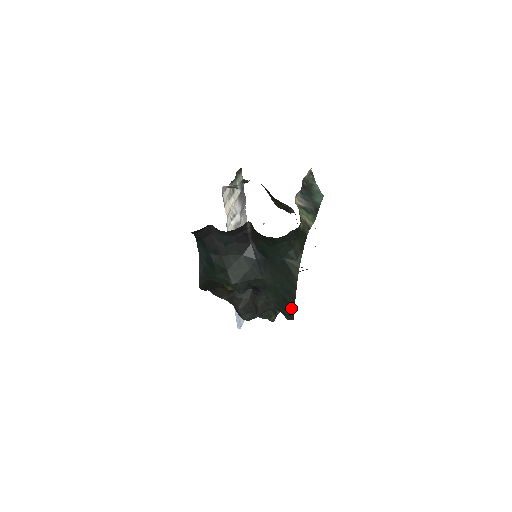
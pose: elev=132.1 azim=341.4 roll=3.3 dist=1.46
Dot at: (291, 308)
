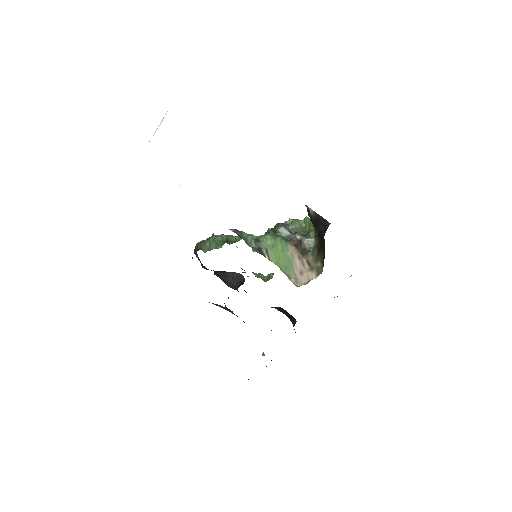
Dot at: occluded
